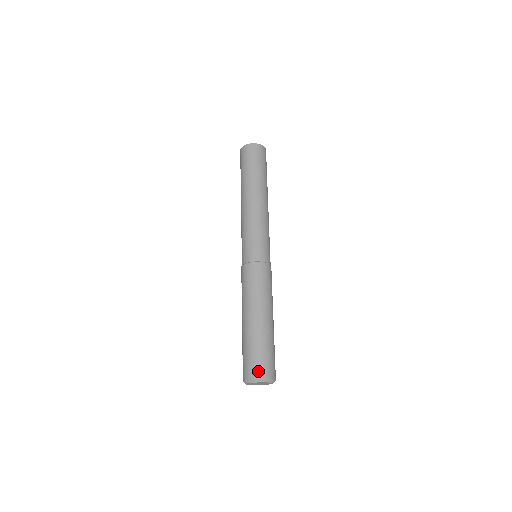
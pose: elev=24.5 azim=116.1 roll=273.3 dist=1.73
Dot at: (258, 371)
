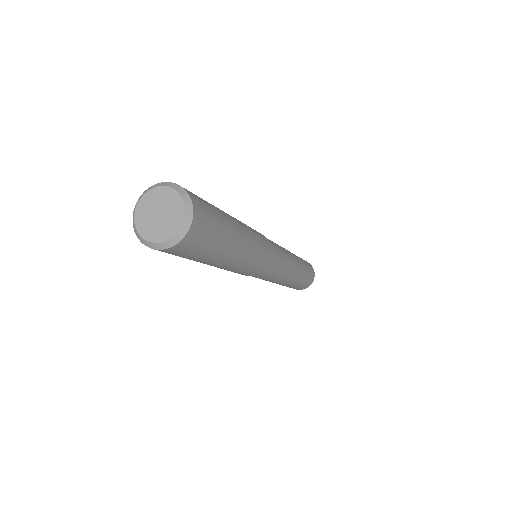
Dot at: occluded
